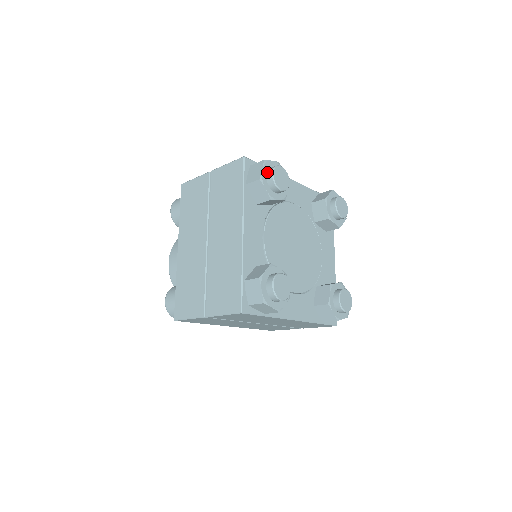
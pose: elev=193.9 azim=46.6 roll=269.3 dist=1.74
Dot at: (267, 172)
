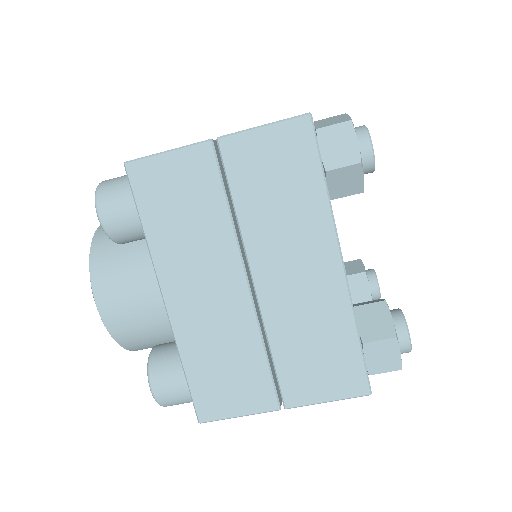
Dot at: occluded
